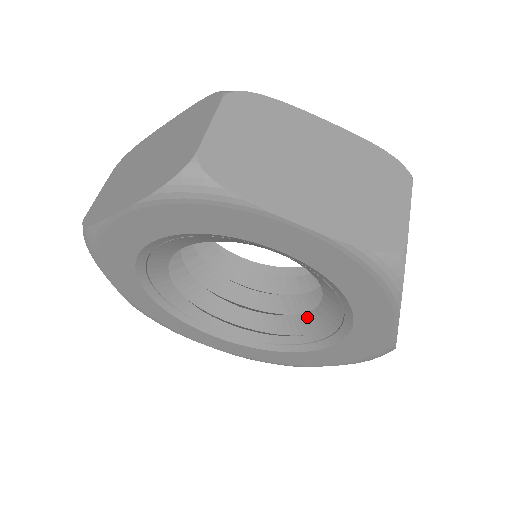
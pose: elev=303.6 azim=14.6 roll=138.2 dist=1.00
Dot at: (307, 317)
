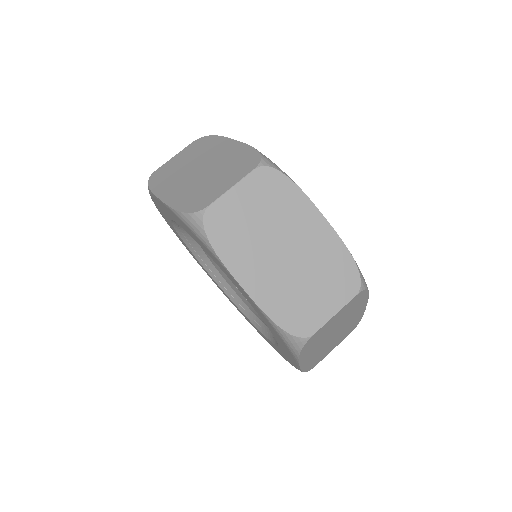
Dot at: occluded
